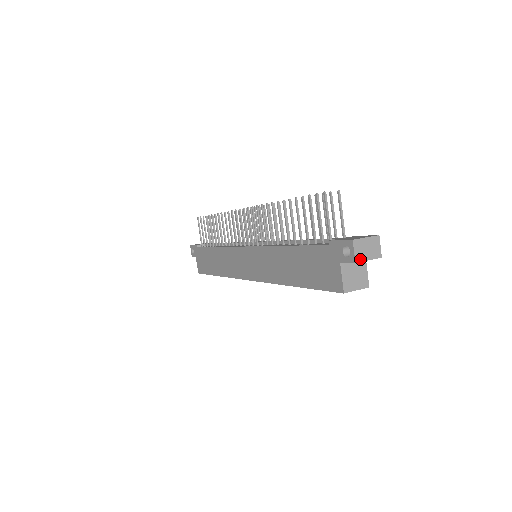
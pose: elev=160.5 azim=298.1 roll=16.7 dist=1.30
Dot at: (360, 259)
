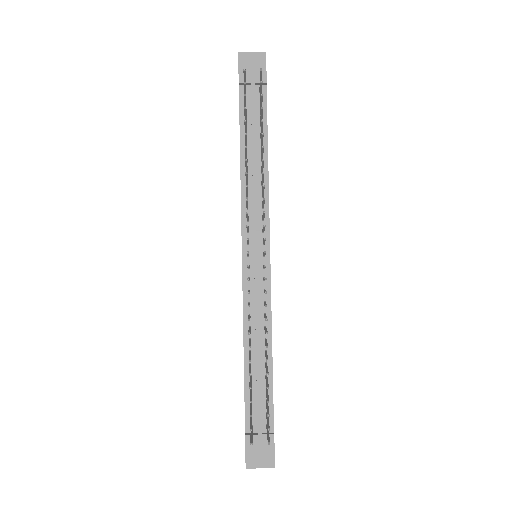
Dot at: occluded
